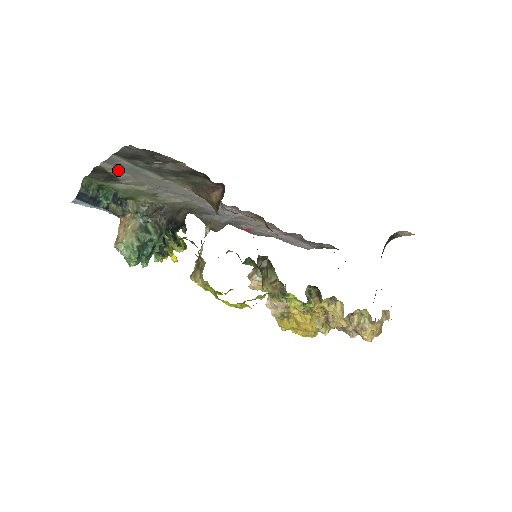
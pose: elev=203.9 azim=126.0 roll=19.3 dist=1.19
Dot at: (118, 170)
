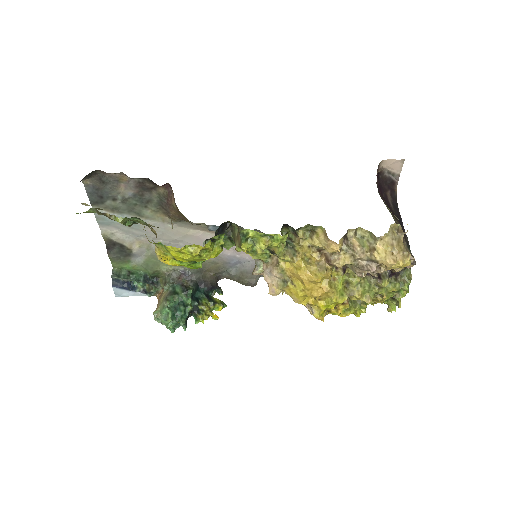
Dot at: (117, 234)
